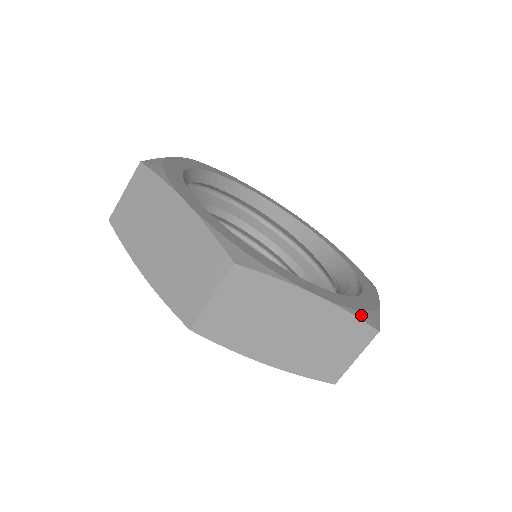
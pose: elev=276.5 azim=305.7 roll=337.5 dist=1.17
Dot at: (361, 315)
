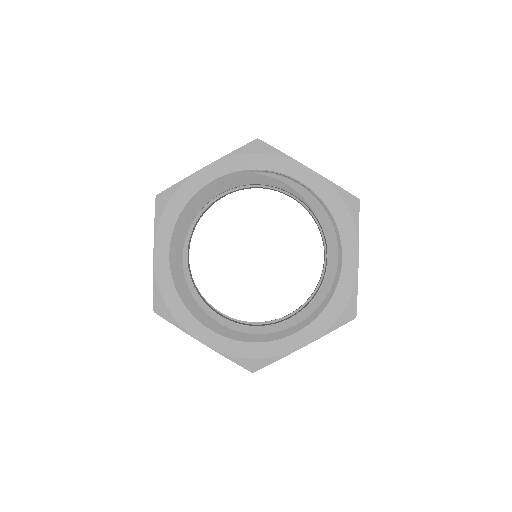
Dot at: occluded
